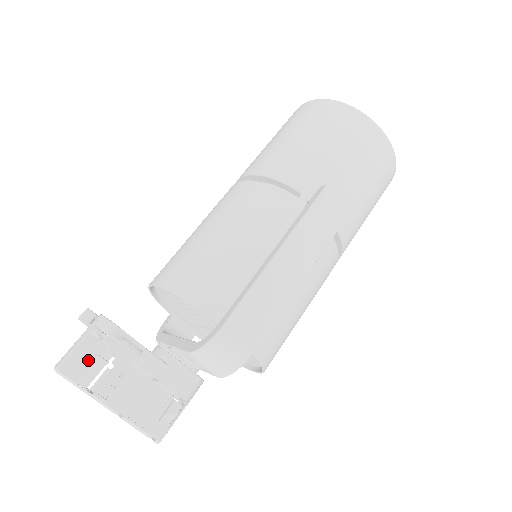
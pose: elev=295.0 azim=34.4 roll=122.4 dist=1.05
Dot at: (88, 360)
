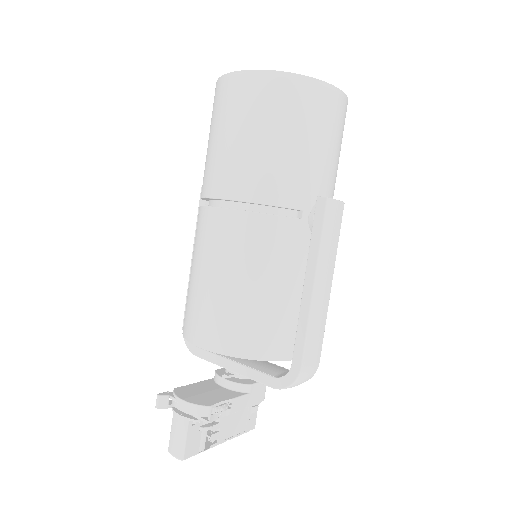
Dot at: (197, 436)
